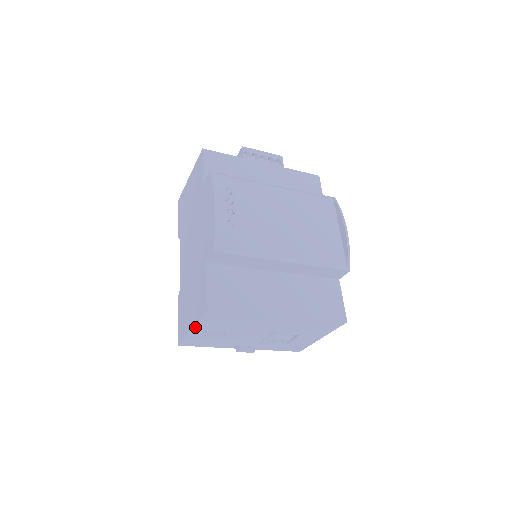
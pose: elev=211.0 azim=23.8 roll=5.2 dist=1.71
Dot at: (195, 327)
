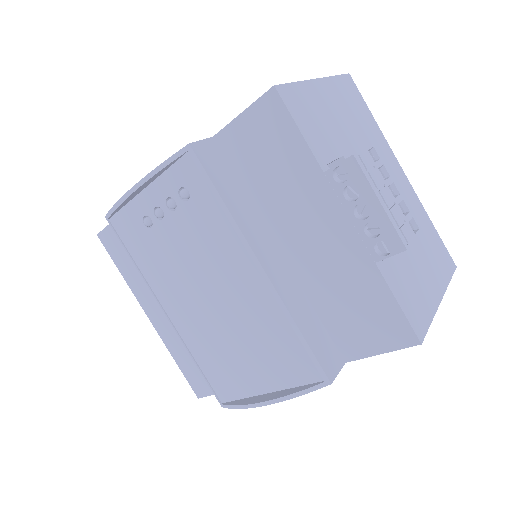
Dot at: occluded
